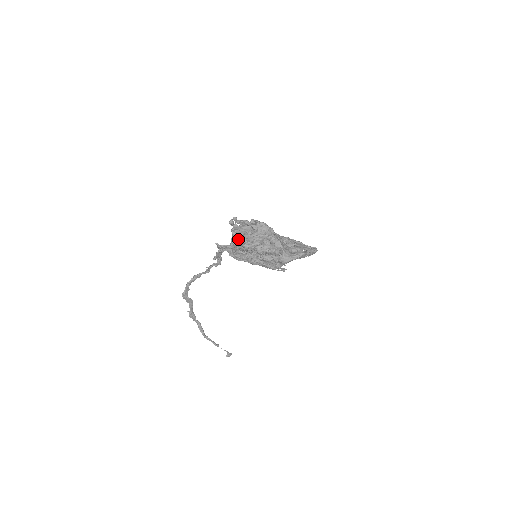
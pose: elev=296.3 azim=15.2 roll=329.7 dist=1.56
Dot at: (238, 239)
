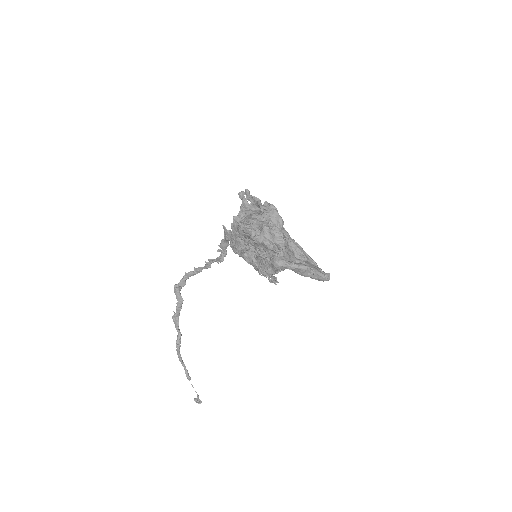
Dot at: (241, 220)
